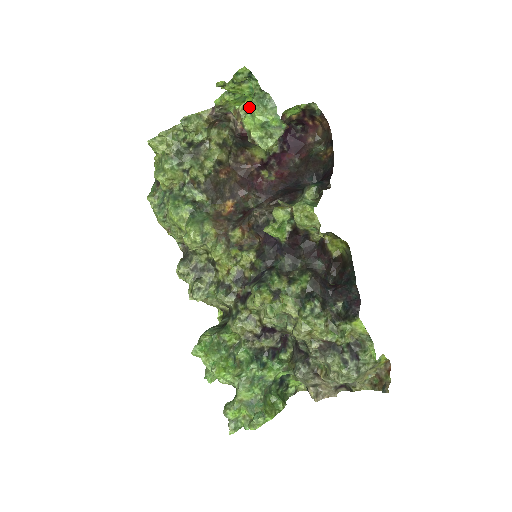
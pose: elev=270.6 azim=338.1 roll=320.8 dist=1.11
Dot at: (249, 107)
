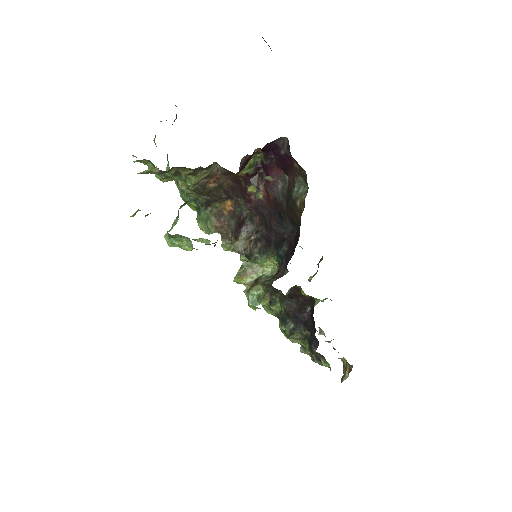
Dot at: (165, 239)
